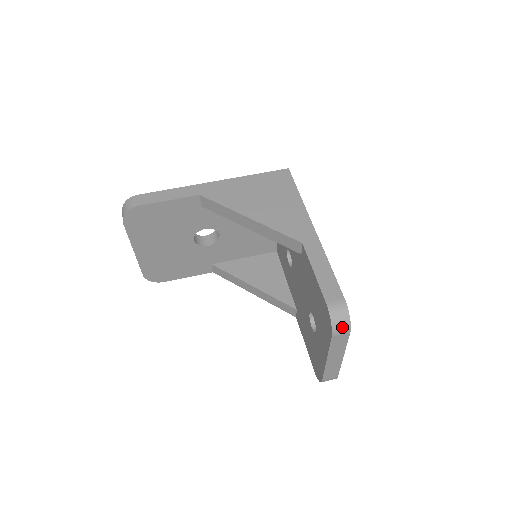
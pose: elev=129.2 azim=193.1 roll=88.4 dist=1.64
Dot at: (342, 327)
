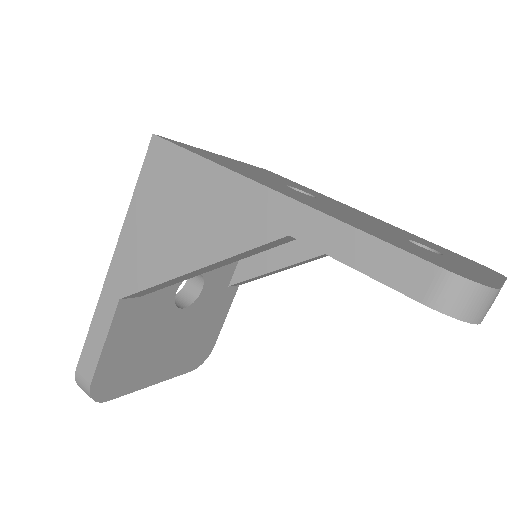
Dot at: (483, 304)
